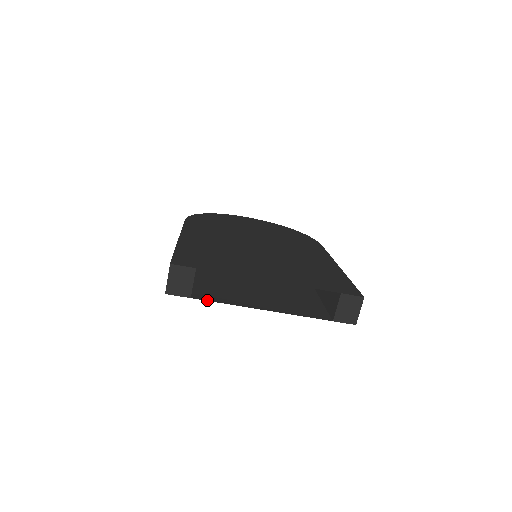
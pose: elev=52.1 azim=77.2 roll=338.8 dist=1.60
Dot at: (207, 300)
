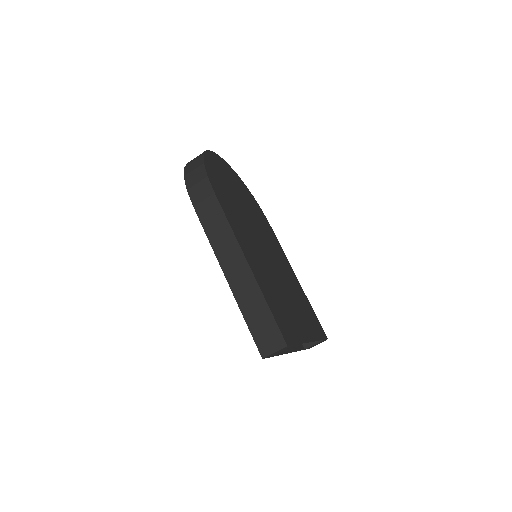
Dot at: (275, 355)
